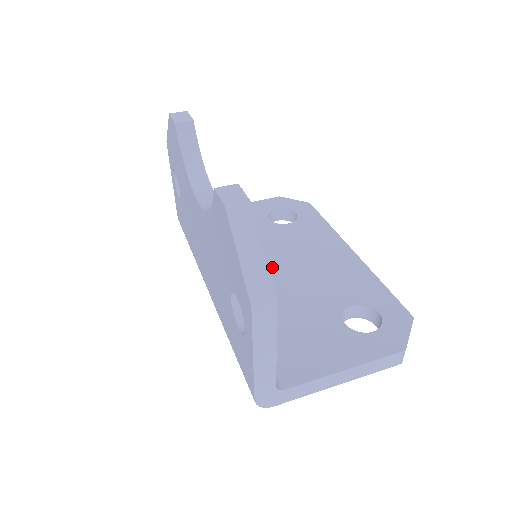
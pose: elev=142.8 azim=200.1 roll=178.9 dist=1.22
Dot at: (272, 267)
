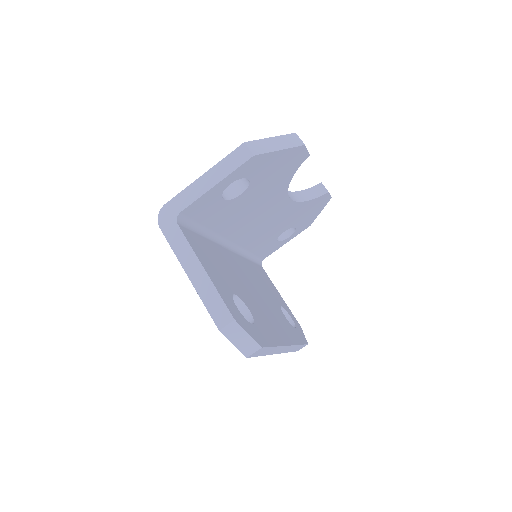
Dot at: (250, 280)
